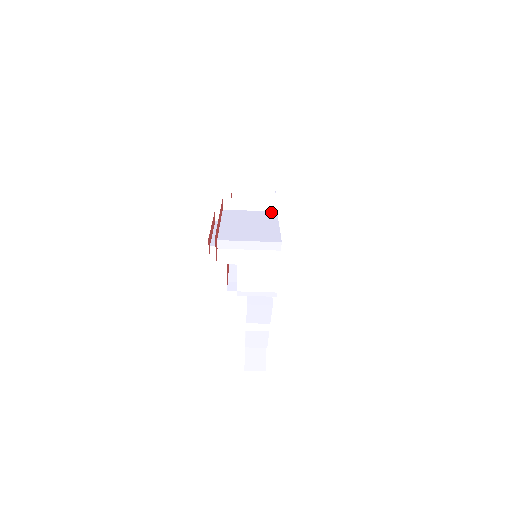
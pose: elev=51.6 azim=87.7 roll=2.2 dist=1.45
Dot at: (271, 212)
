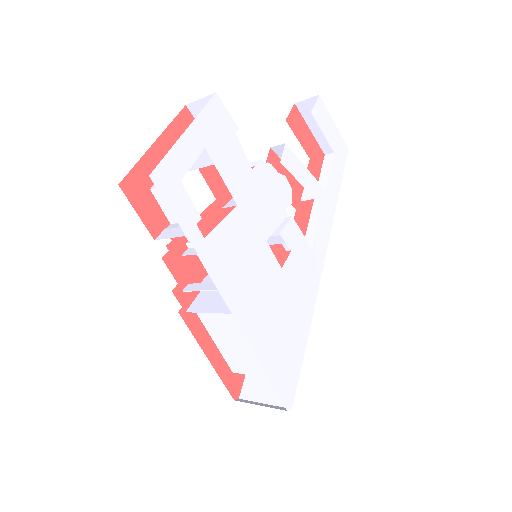
Dot at: occluded
